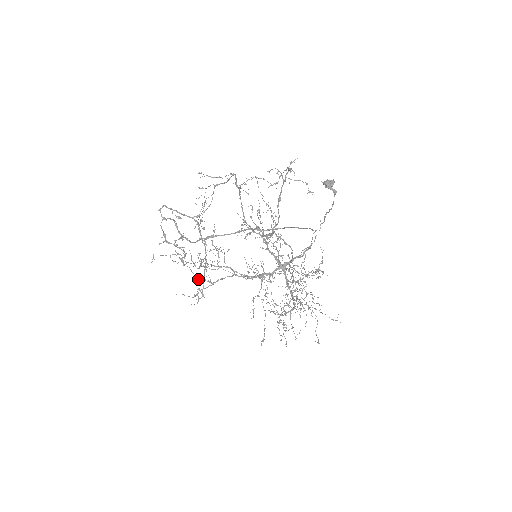
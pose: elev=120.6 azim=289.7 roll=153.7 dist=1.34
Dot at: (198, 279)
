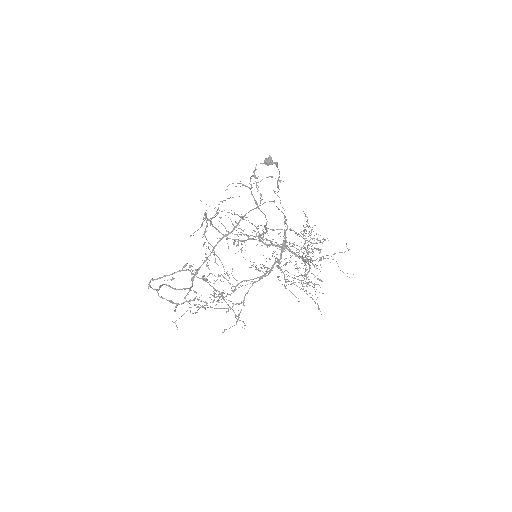
Dot at: occluded
